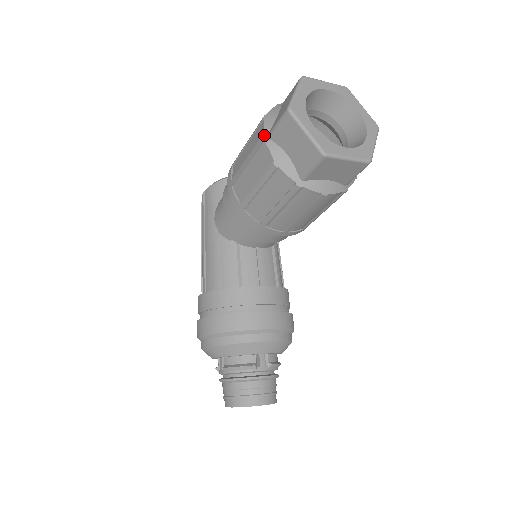
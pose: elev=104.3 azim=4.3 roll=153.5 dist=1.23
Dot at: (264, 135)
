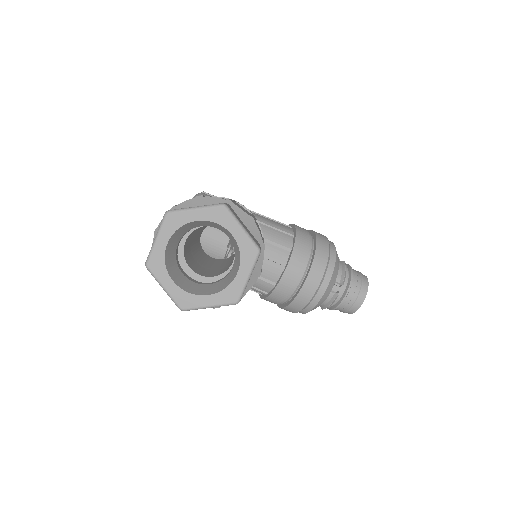
Dot at: occluded
